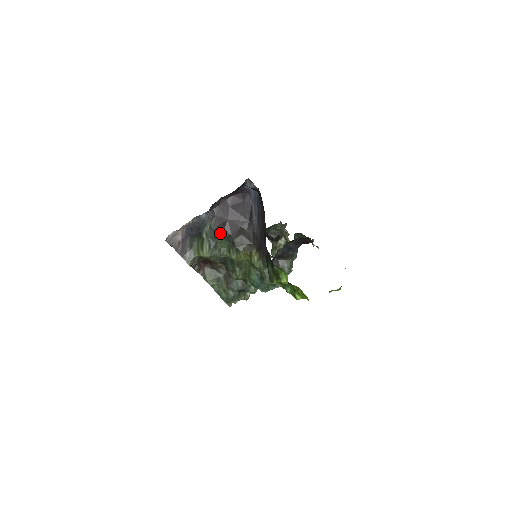
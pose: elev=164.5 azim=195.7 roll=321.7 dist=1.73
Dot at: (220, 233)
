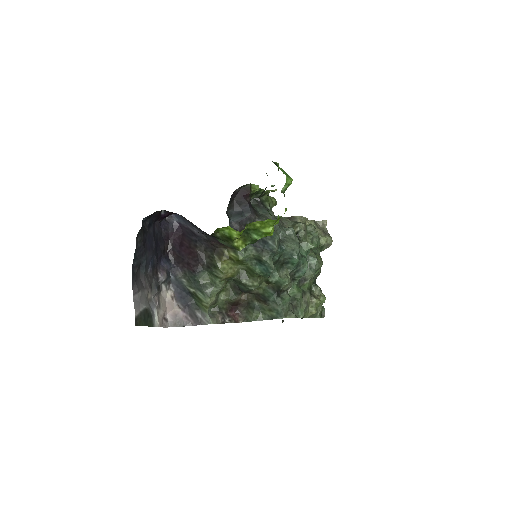
Dot at: (193, 273)
